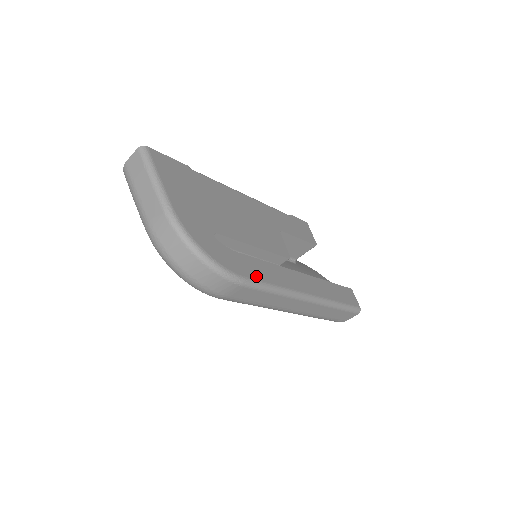
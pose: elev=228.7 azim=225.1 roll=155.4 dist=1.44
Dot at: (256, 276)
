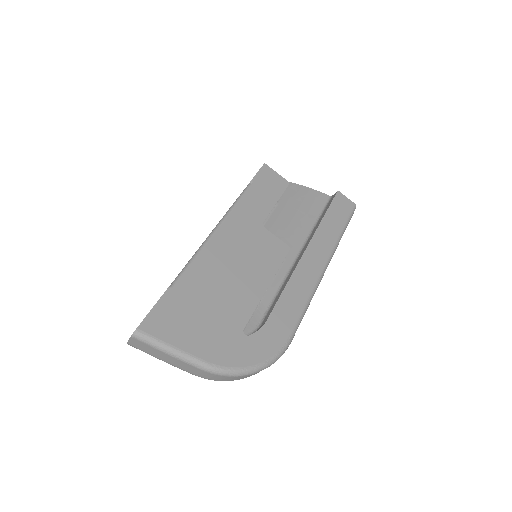
Dot at: (291, 321)
